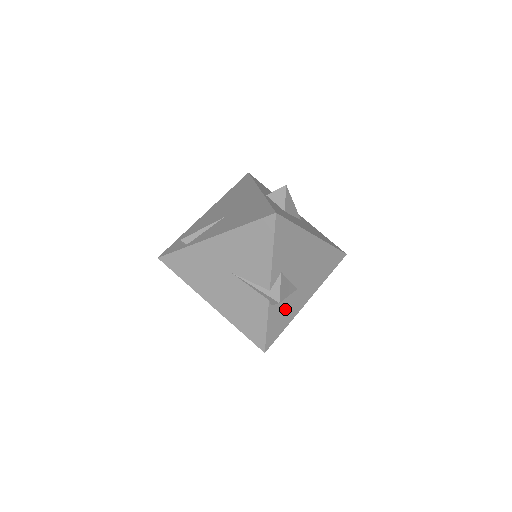
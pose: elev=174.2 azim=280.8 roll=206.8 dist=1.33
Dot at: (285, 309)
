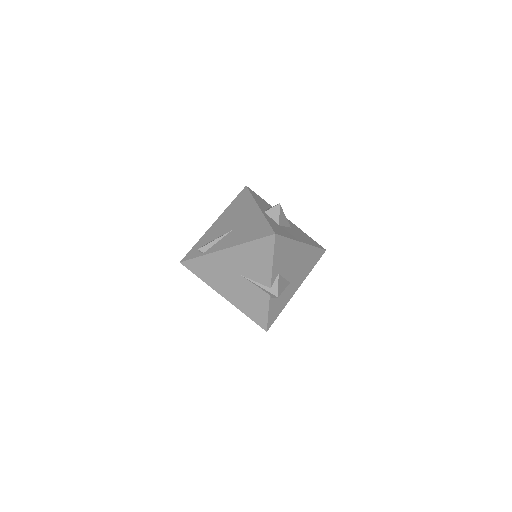
Dot at: (281, 299)
